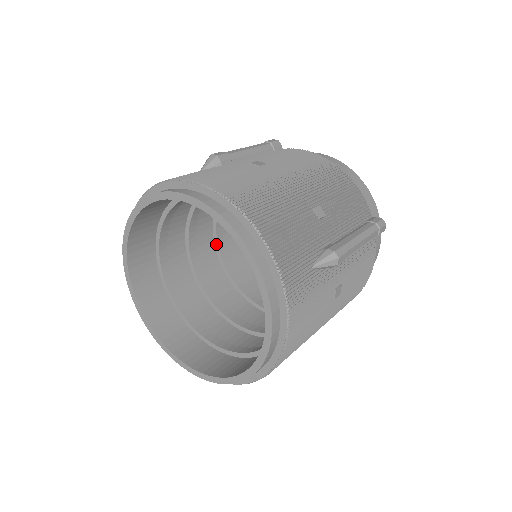
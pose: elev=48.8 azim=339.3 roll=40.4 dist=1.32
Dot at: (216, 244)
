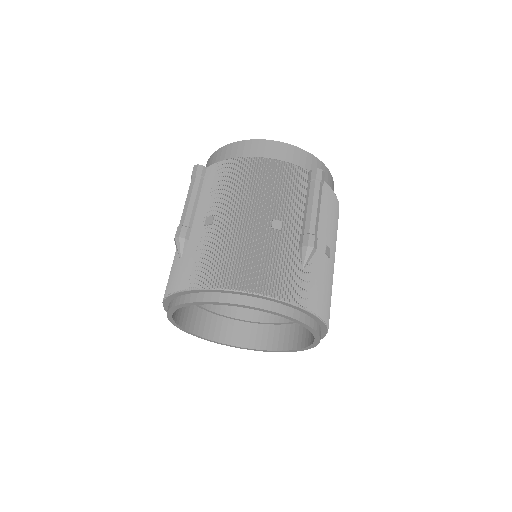
Dot at: occluded
